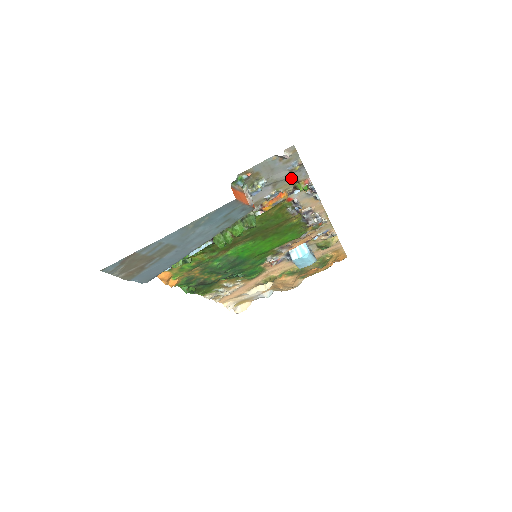
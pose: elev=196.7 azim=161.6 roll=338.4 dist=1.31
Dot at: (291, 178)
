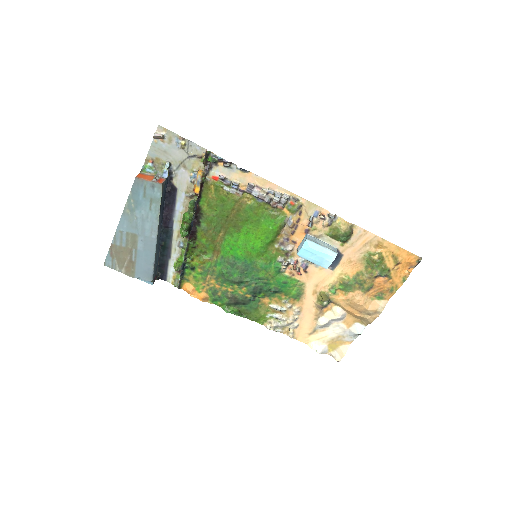
Dot at: (192, 156)
